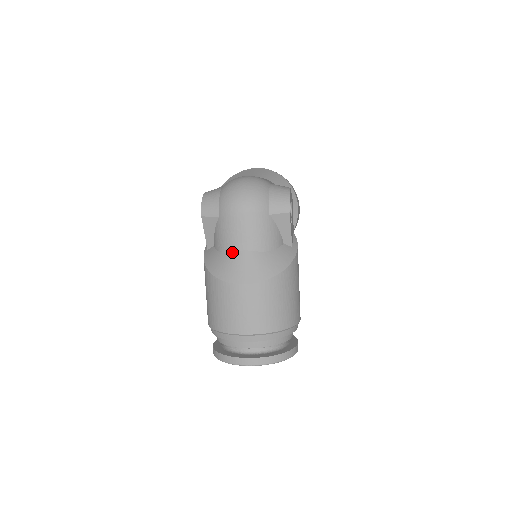
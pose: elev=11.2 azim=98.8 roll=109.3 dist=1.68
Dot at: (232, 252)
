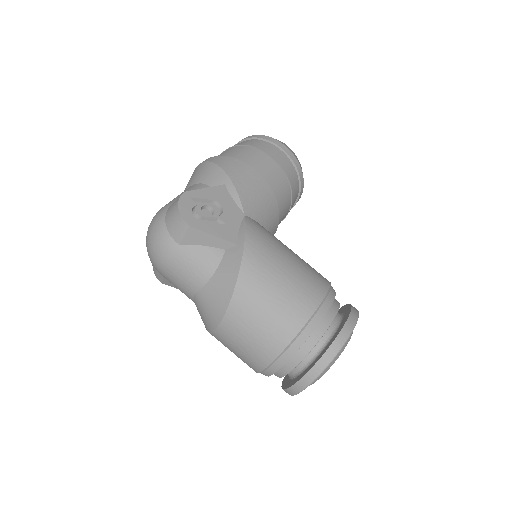
Dot at: (193, 301)
